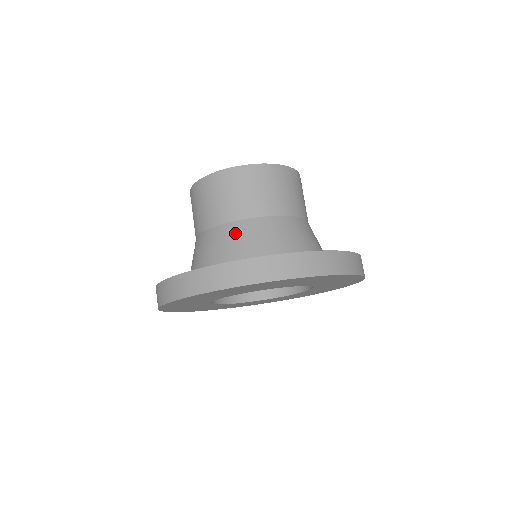
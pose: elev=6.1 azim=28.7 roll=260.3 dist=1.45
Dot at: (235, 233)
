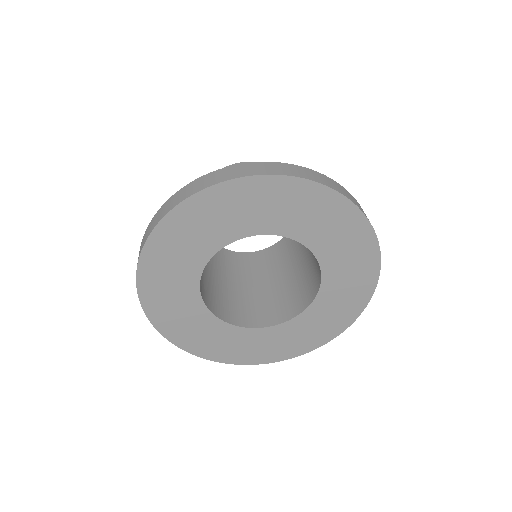
Dot at: occluded
